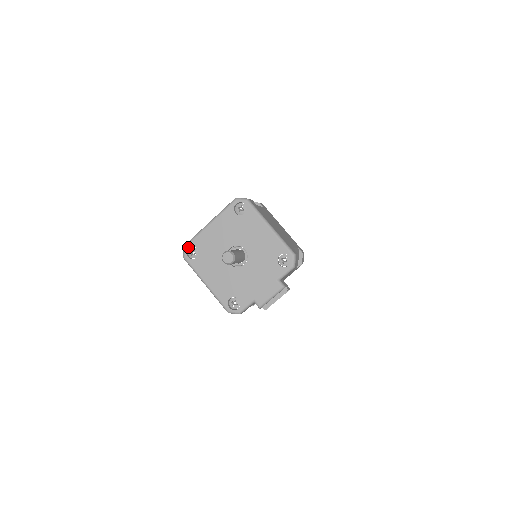
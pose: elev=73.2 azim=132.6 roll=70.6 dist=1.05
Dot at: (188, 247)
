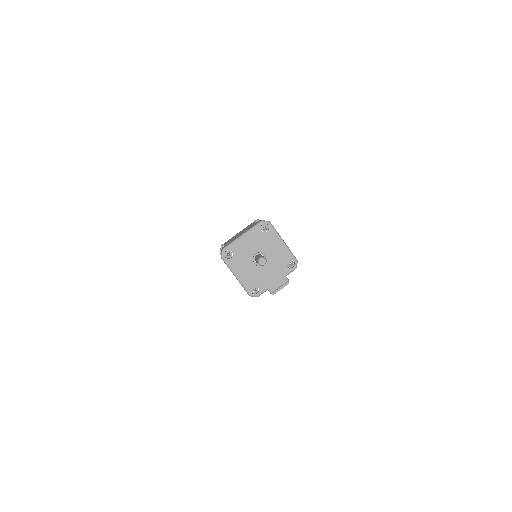
Dot at: (226, 250)
